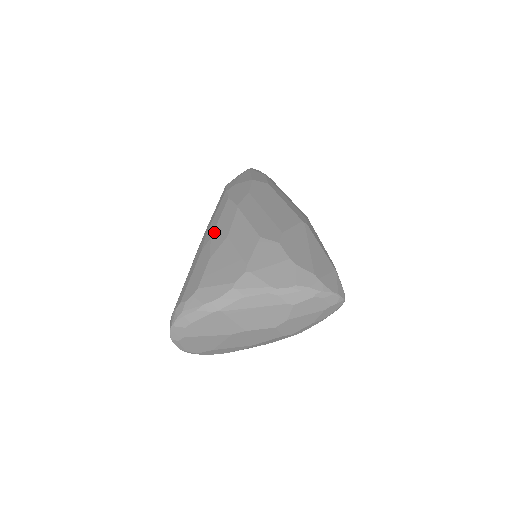
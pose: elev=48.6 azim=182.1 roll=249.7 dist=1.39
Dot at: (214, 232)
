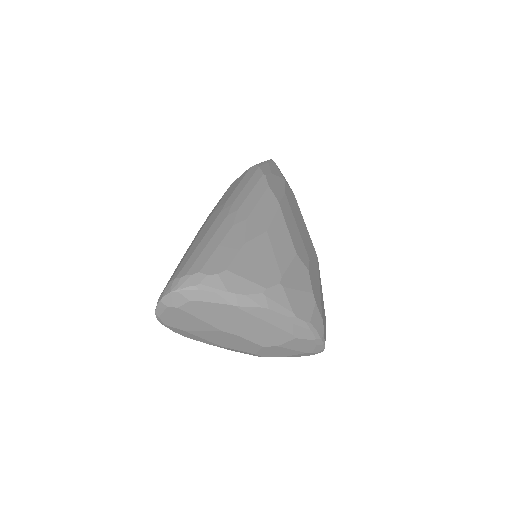
Dot at: (251, 215)
